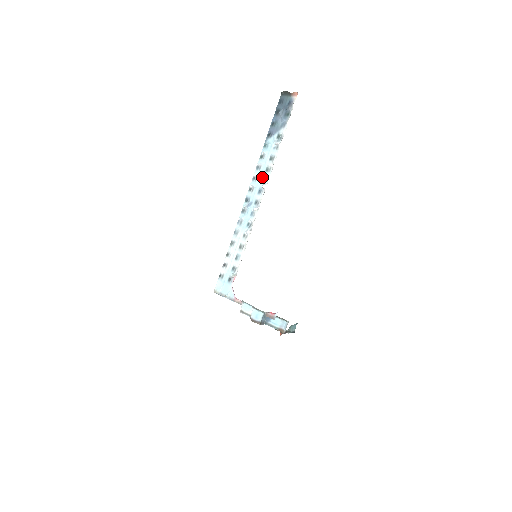
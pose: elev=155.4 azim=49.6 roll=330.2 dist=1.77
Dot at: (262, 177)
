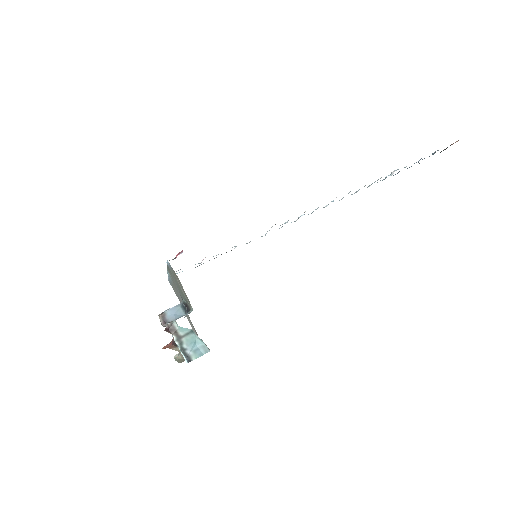
Dot at: occluded
